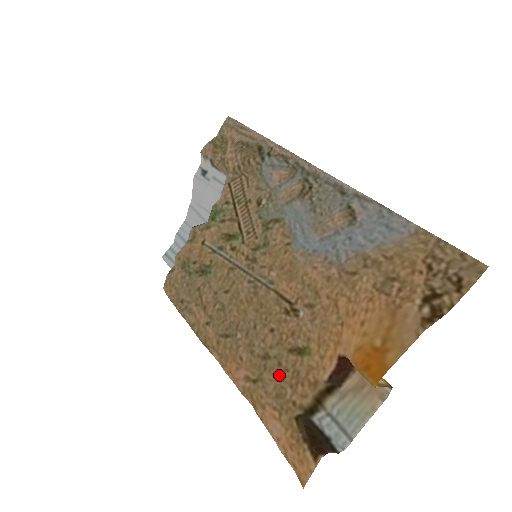
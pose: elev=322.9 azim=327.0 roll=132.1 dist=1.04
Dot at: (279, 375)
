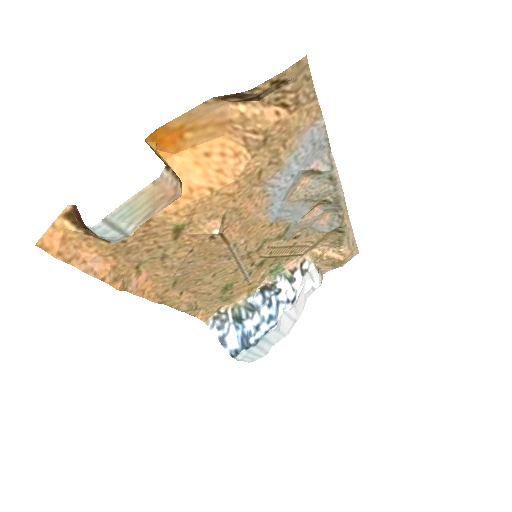
Dot at: (149, 248)
